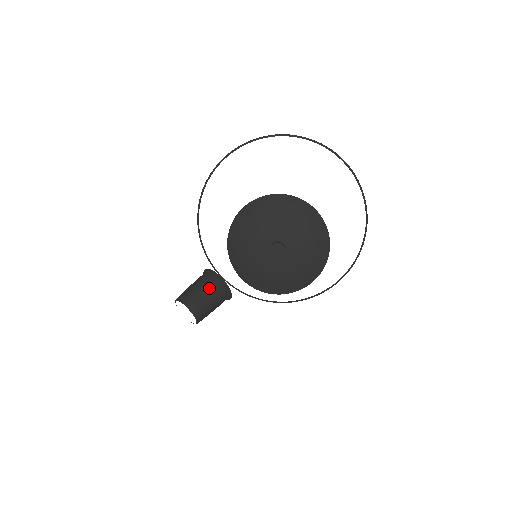
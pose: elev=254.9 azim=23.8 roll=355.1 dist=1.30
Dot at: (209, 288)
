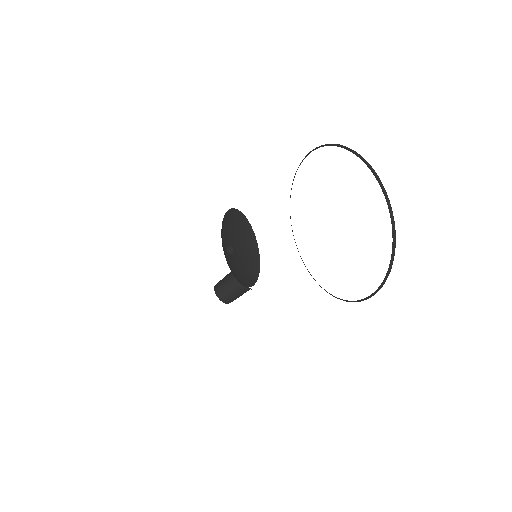
Dot at: (228, 278)
